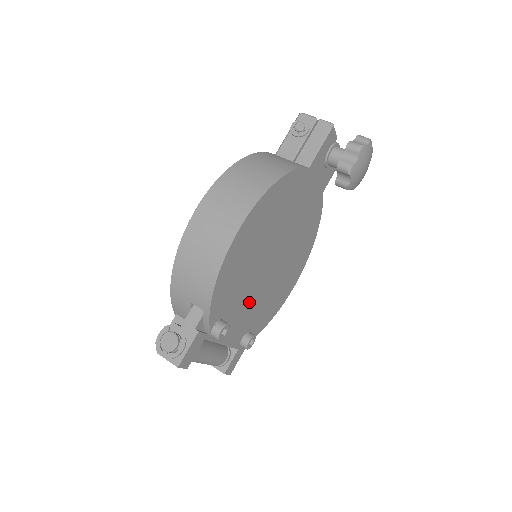
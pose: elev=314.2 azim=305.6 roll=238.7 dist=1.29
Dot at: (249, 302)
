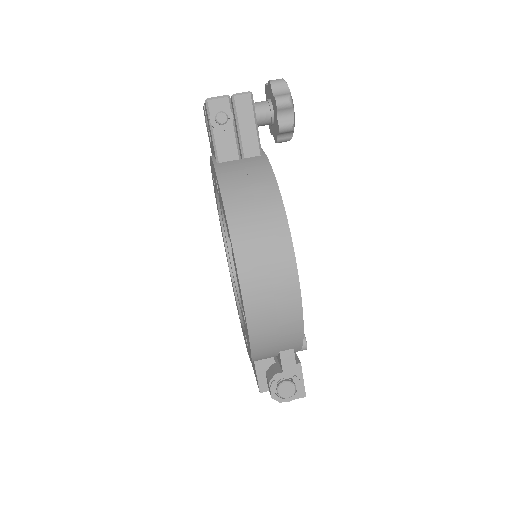
Dot at: occluded
